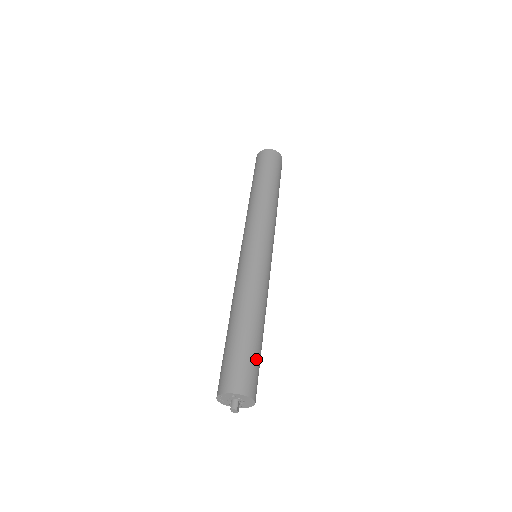
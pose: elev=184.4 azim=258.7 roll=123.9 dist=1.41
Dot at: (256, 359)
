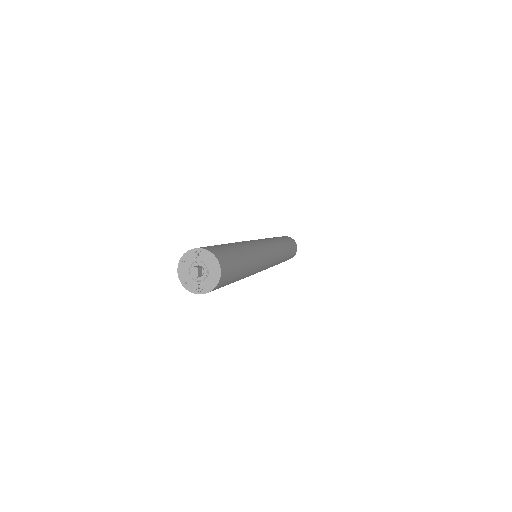
Dot at: (234, 257)
